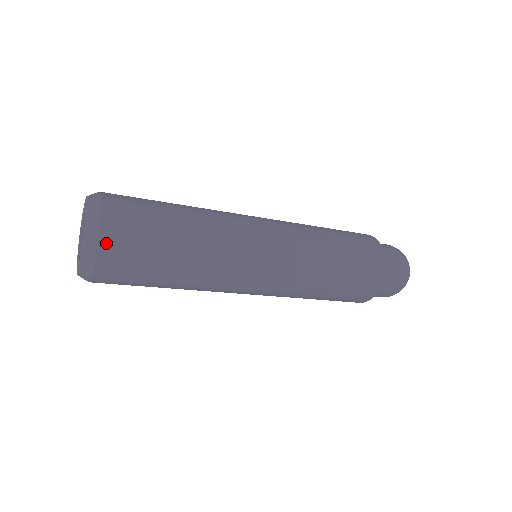
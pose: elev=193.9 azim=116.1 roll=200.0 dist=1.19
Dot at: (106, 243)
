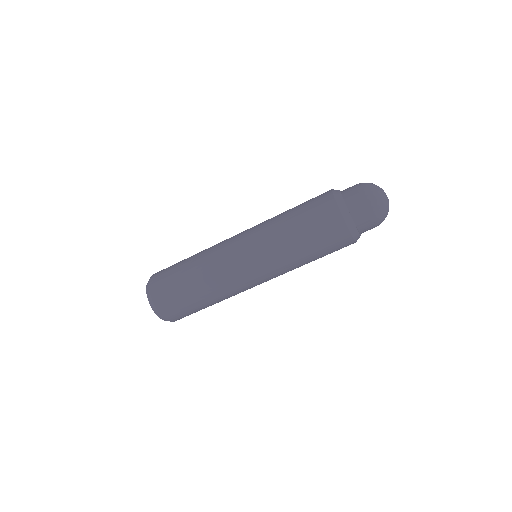
Dot at: (156, 299)
